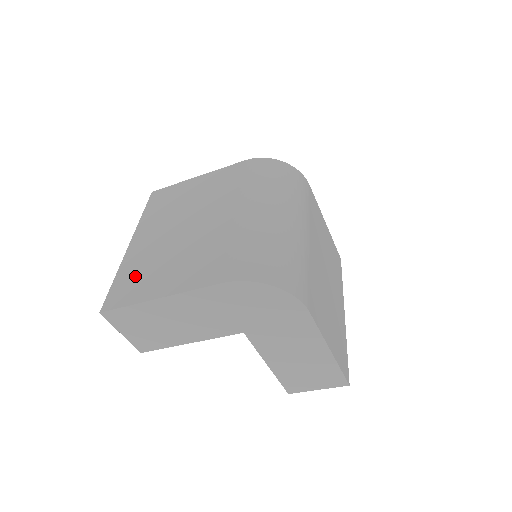
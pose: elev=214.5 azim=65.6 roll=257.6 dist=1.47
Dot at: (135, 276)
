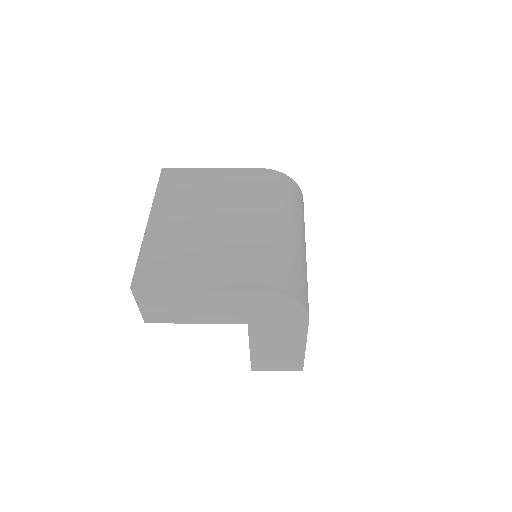
Dot at: (163, 259)
